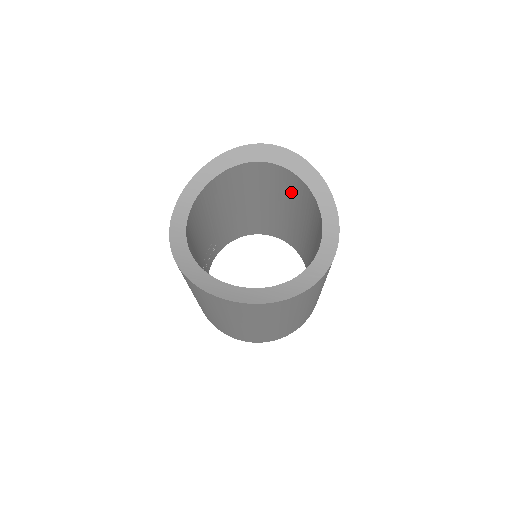
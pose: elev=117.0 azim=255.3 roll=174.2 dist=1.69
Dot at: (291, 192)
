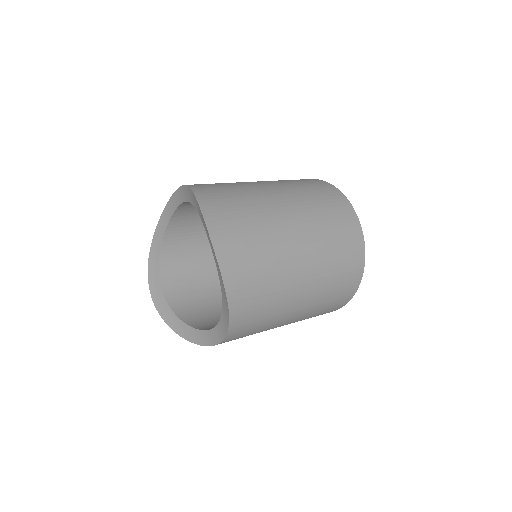
Dot at: occluded
